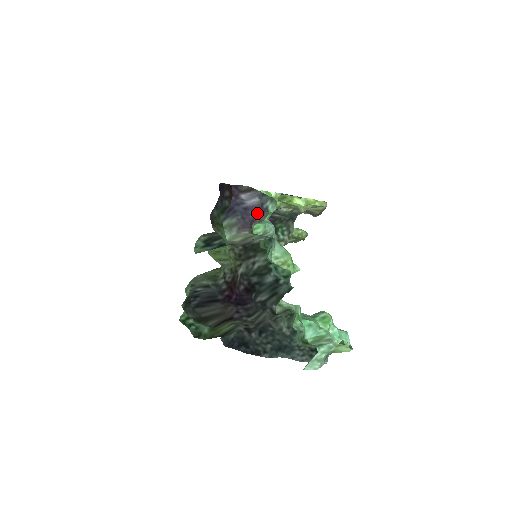
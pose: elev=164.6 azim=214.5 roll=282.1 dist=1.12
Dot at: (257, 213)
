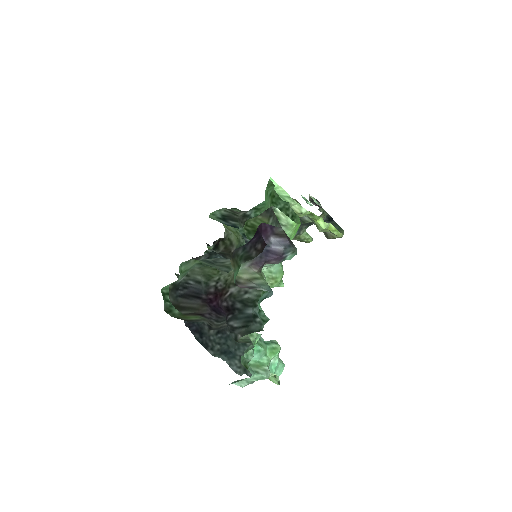
Dot at: (275, 258)
